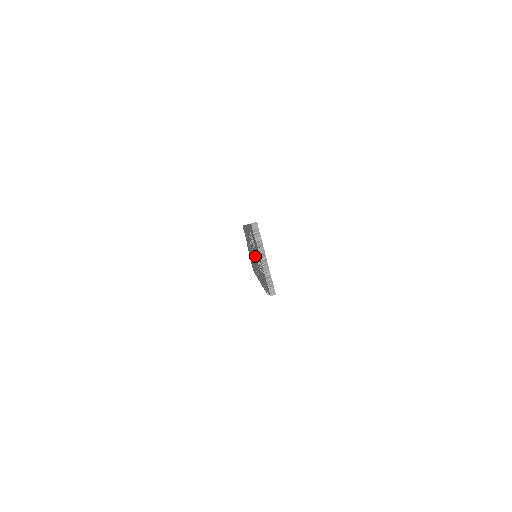
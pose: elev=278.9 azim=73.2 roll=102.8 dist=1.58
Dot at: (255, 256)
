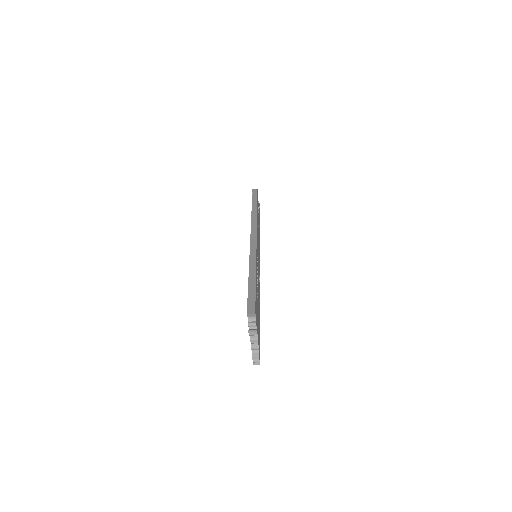
Dot at: occluded
